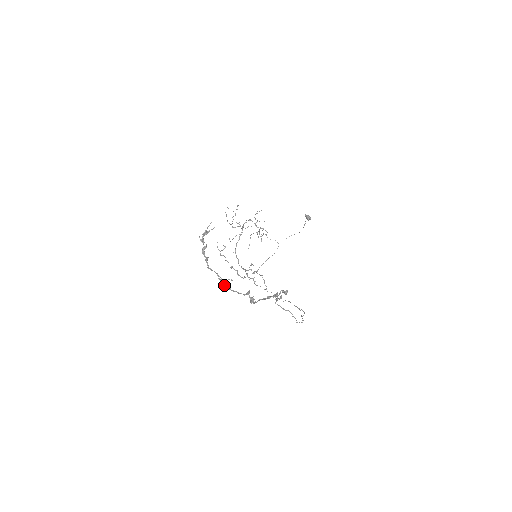
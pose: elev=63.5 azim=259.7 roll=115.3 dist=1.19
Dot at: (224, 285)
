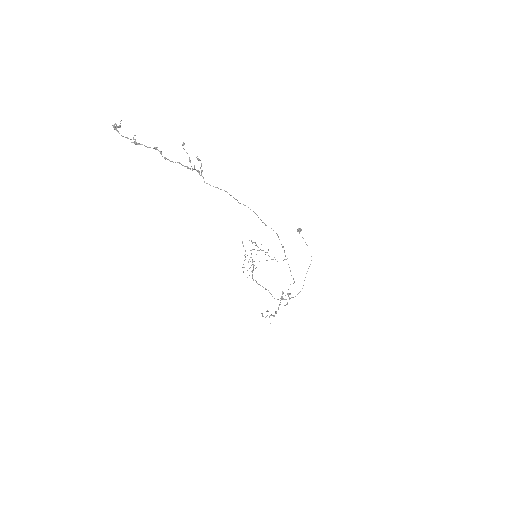
Dot at: (134, 143)
